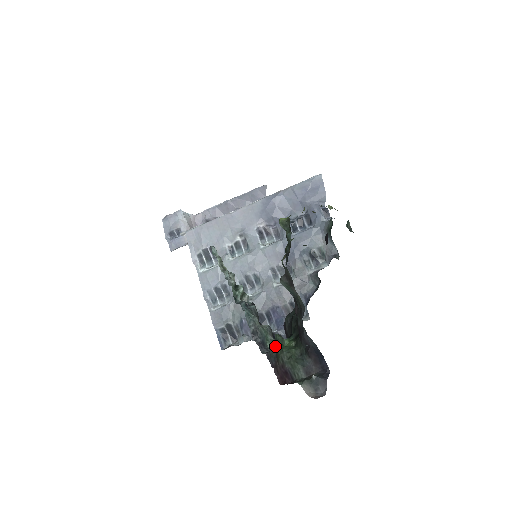
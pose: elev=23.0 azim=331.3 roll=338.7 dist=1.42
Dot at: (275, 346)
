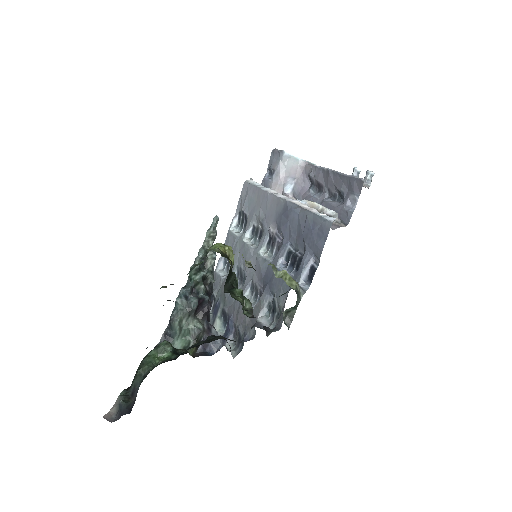
Dot at: (155, 348)
